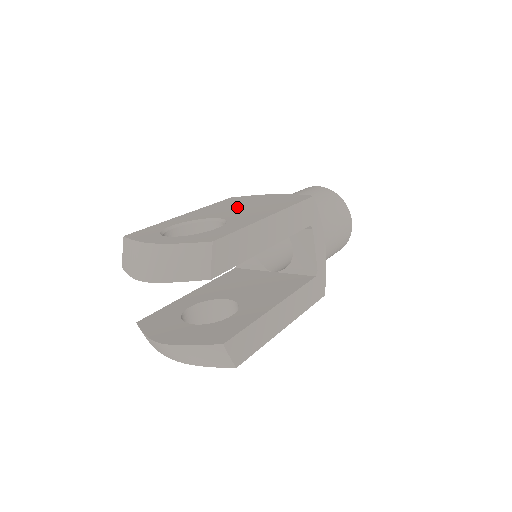
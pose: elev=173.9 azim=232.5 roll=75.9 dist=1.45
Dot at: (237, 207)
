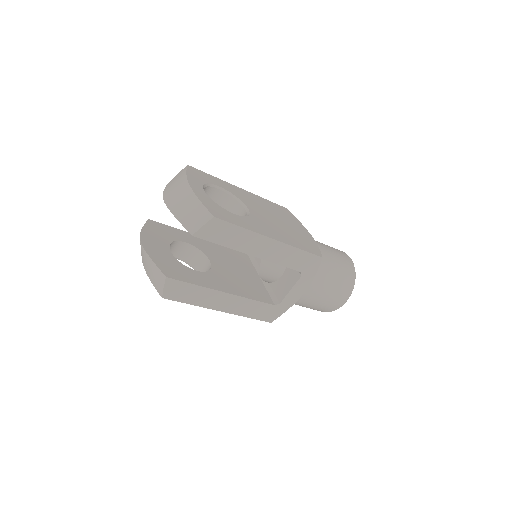
Dot at: (273, 216)
